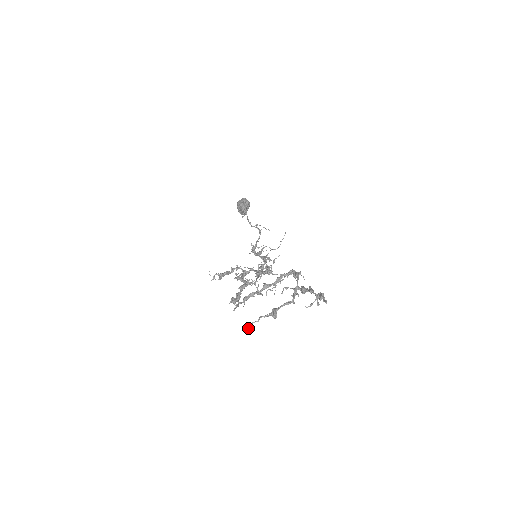
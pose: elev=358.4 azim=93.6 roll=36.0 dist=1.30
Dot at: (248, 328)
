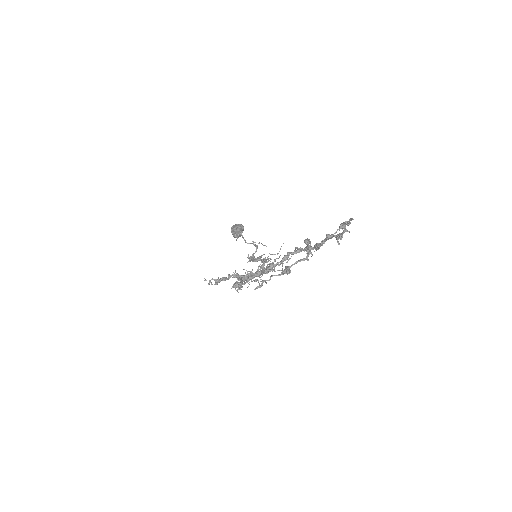
Dot at: (259, 287)
